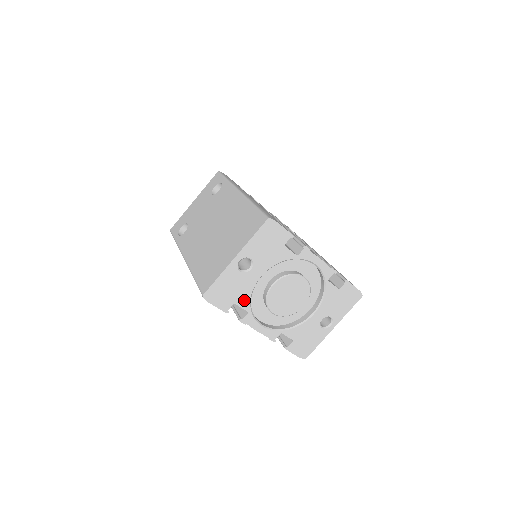
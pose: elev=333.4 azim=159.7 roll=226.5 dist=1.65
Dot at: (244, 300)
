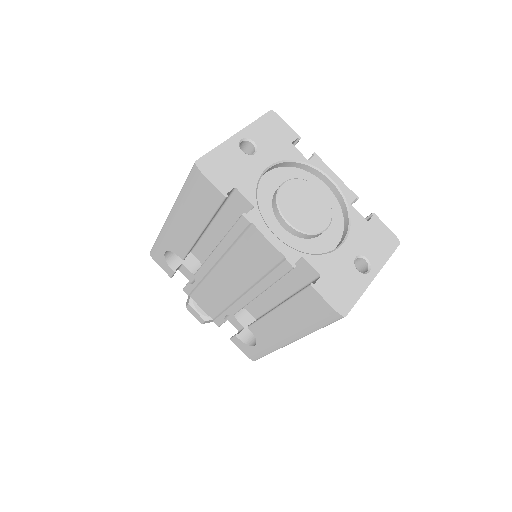
Dot at: (248, 188)
